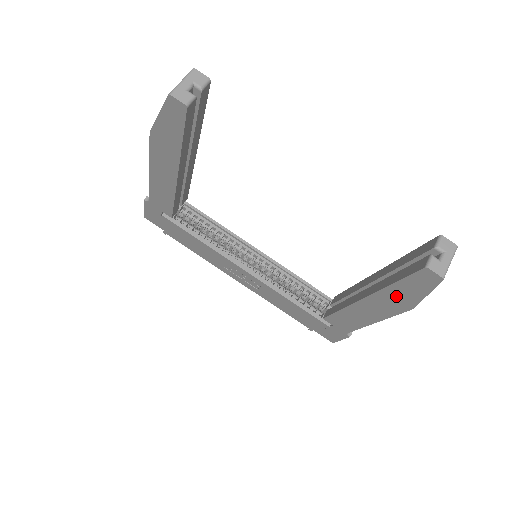
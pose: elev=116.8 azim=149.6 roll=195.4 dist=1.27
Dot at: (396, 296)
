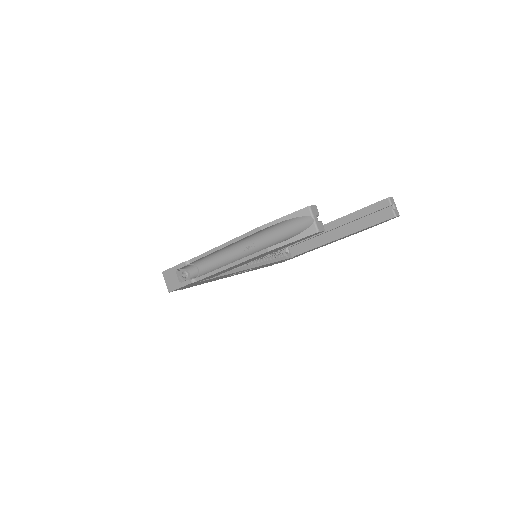
Dot at: occluded
